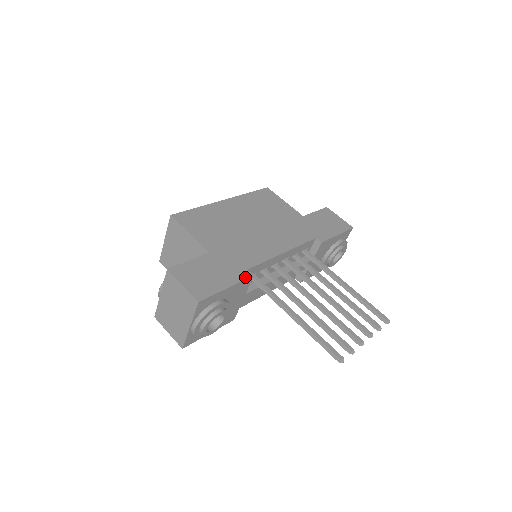
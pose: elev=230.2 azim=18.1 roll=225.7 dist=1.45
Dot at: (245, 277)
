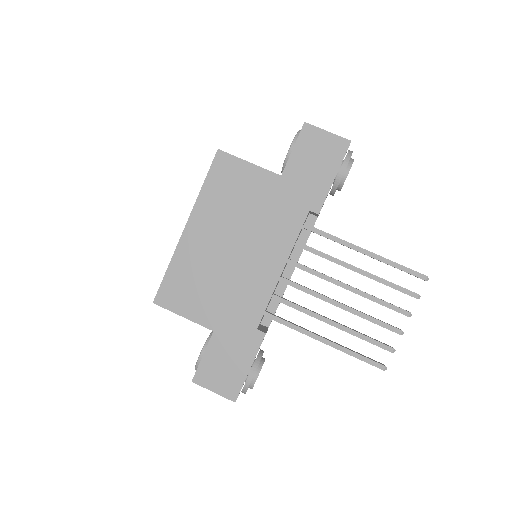
Dot at: (259, 342)
